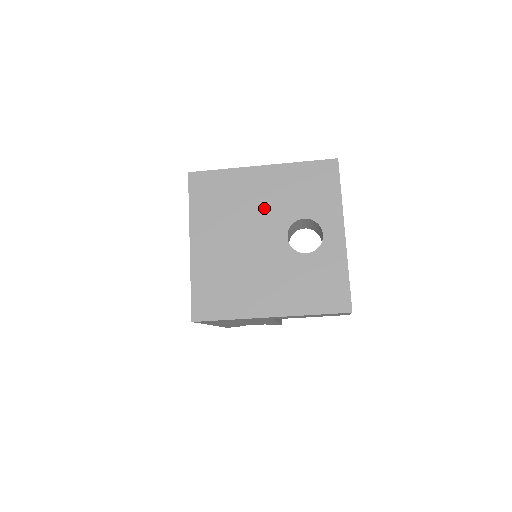
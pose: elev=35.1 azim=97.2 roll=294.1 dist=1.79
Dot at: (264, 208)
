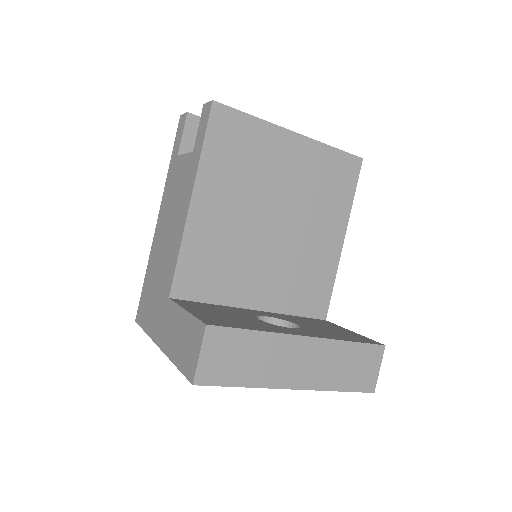
Dot at: occluded
